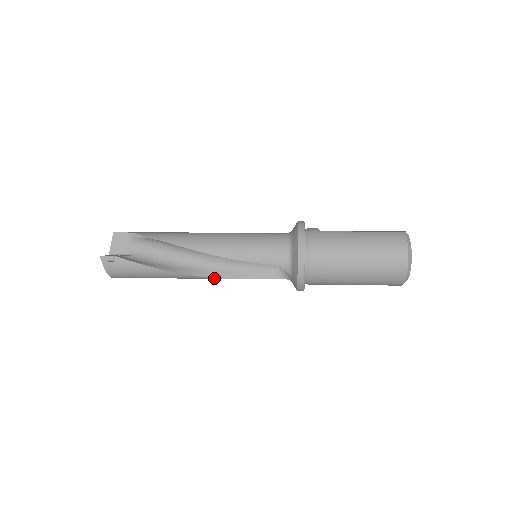
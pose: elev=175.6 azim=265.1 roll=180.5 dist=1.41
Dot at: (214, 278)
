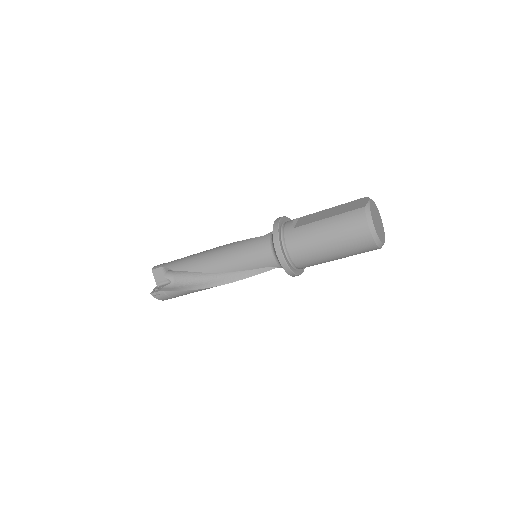
Dot at: occluded
